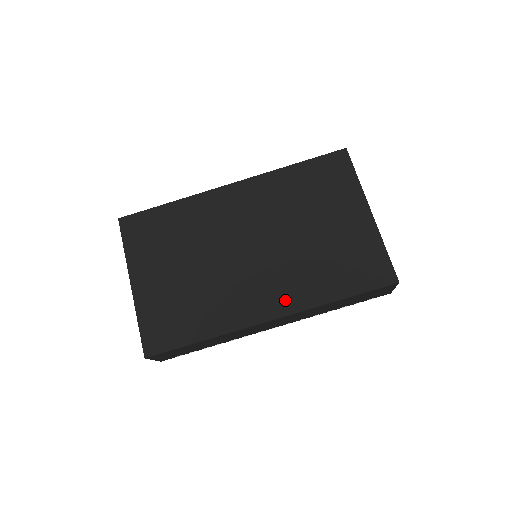
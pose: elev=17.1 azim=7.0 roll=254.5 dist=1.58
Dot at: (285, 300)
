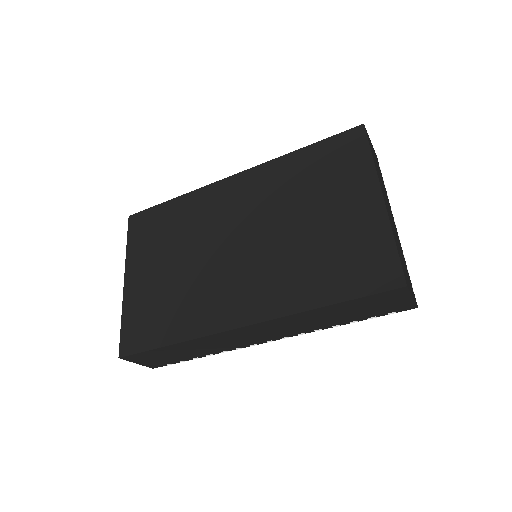
Dot at: (264, 303)
